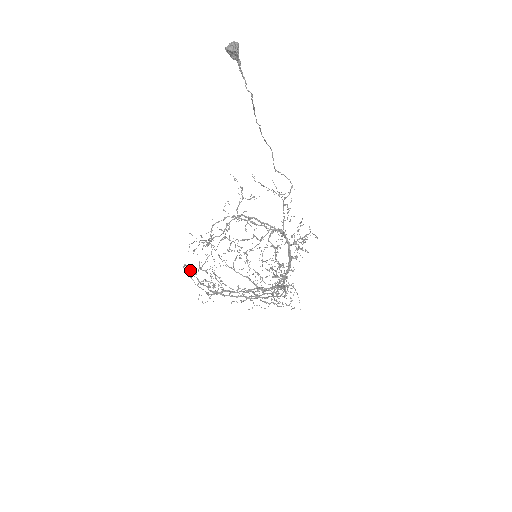
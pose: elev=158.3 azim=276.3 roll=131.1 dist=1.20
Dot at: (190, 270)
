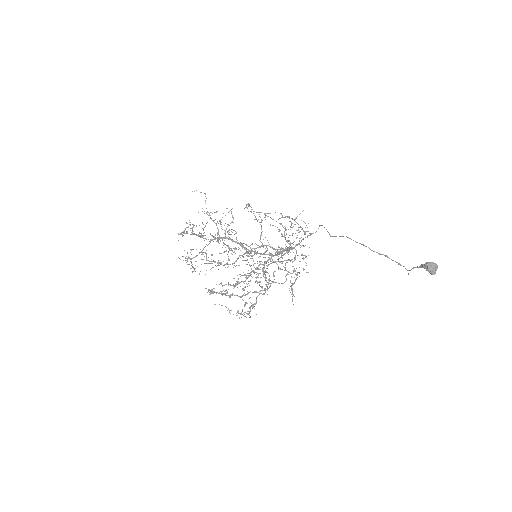
Dot at: occluded
